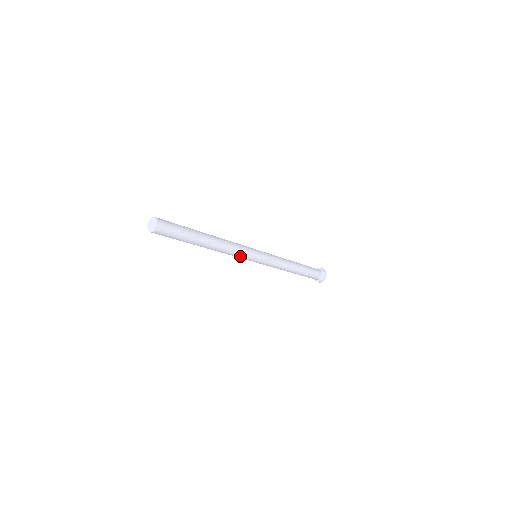
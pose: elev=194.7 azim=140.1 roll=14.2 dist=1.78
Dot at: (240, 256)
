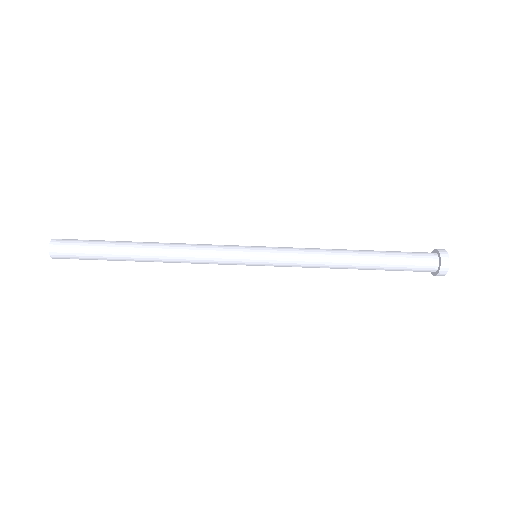
Dot at: (215, 258)
